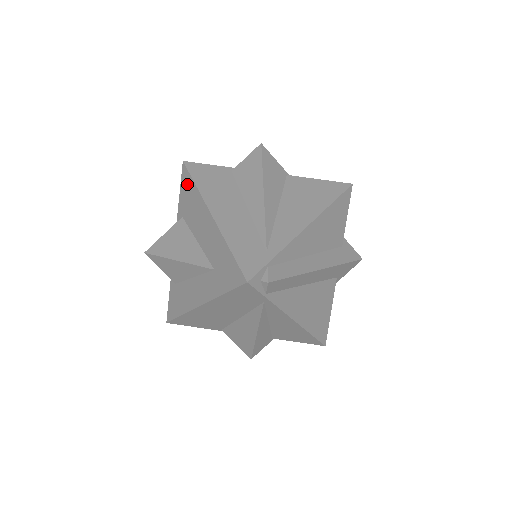
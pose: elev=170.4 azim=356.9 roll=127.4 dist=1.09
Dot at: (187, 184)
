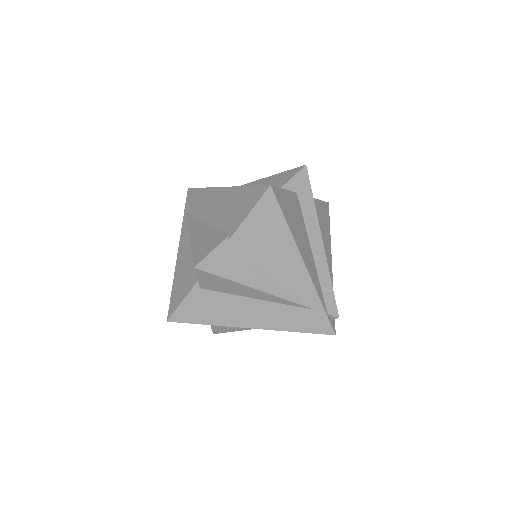
Dot at: occluded
